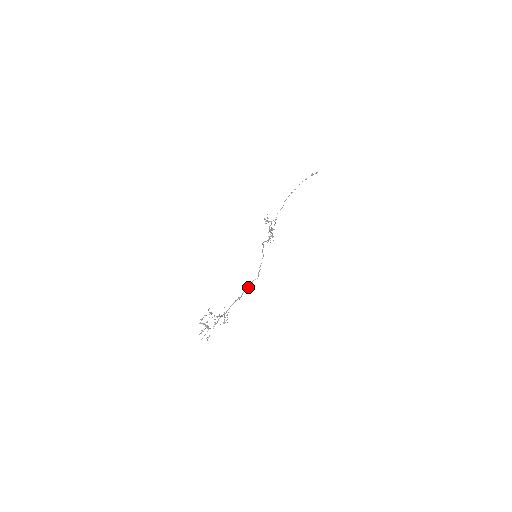
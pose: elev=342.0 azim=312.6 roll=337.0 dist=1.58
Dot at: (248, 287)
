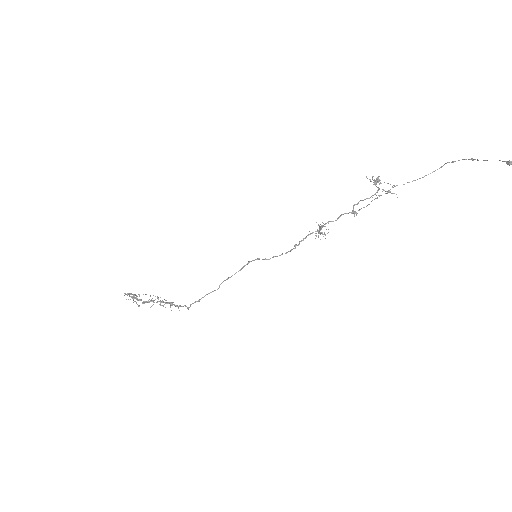
Dot at: (179, 305)
